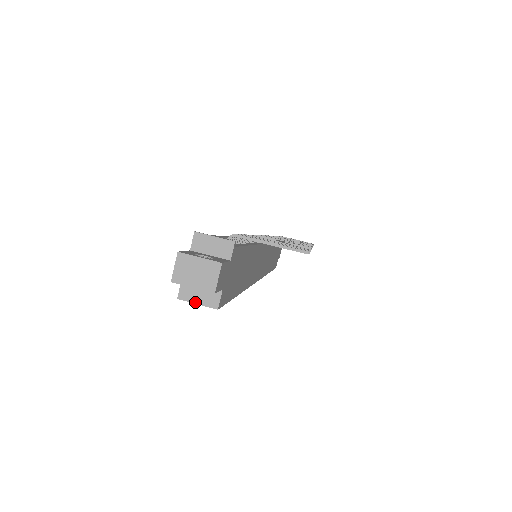
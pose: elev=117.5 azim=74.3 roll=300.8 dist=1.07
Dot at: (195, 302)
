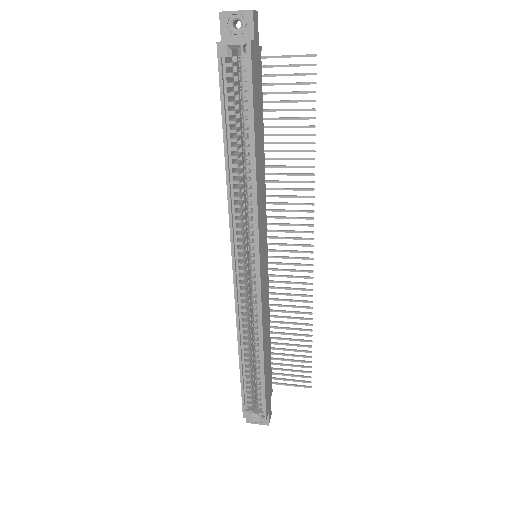
Dot at: (231, 41)
